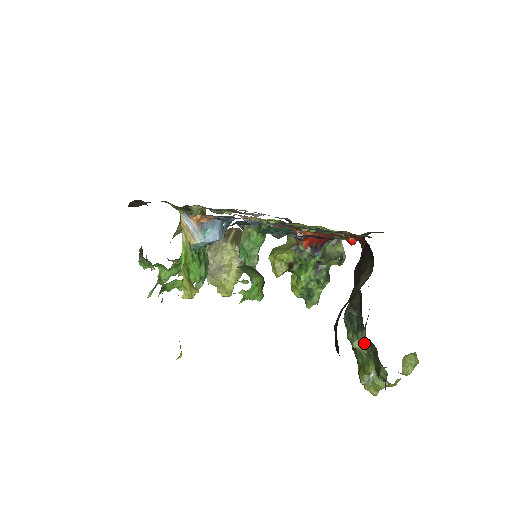
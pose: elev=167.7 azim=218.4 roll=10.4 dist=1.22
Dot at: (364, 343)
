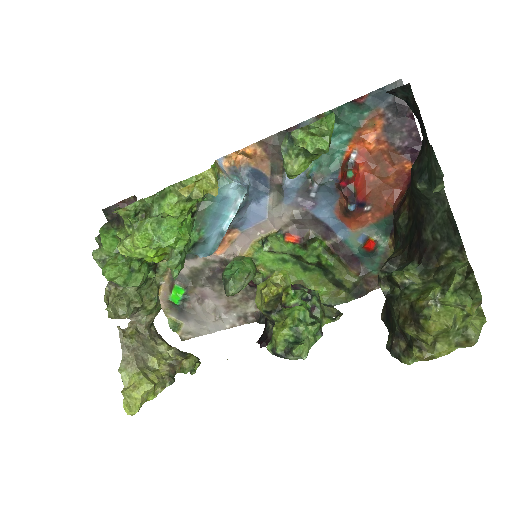
Dot at: (417, 275)
